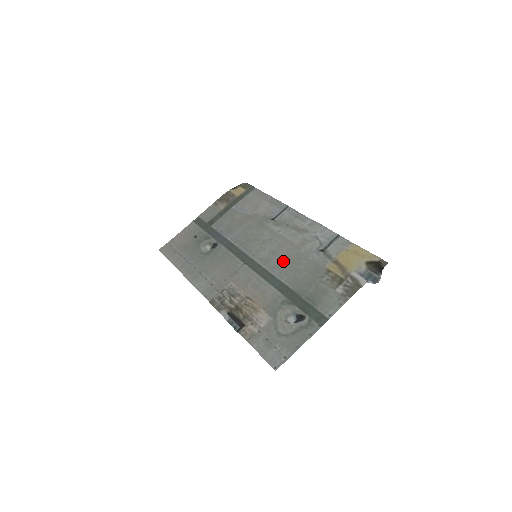
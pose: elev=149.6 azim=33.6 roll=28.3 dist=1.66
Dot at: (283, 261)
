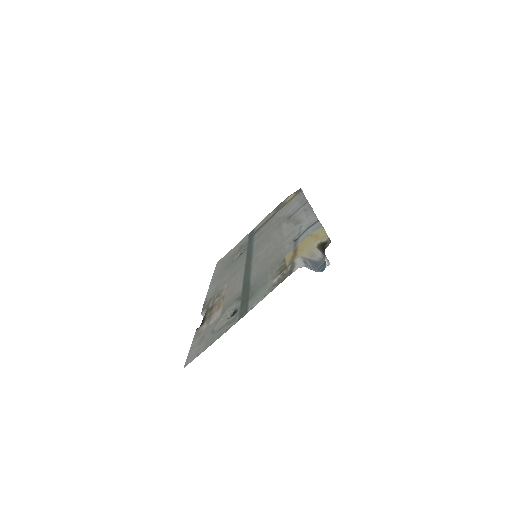
Dot at: (265, 257)
